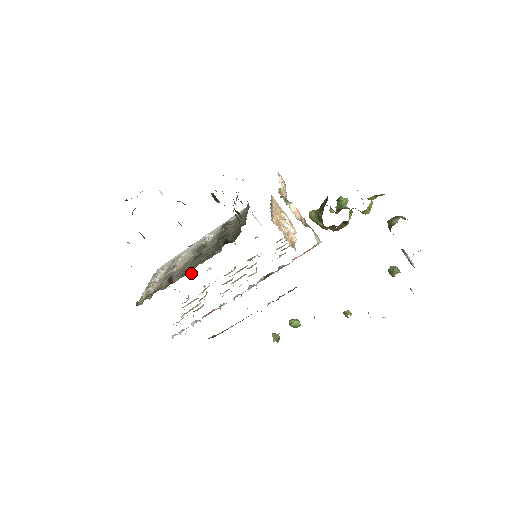
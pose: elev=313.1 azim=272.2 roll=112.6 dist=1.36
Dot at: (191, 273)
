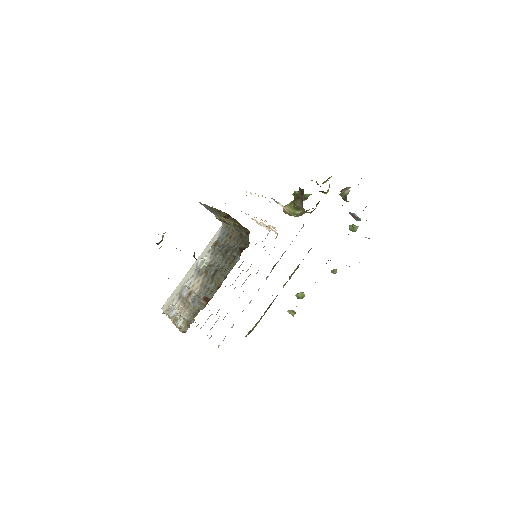
Dot at: occluded
